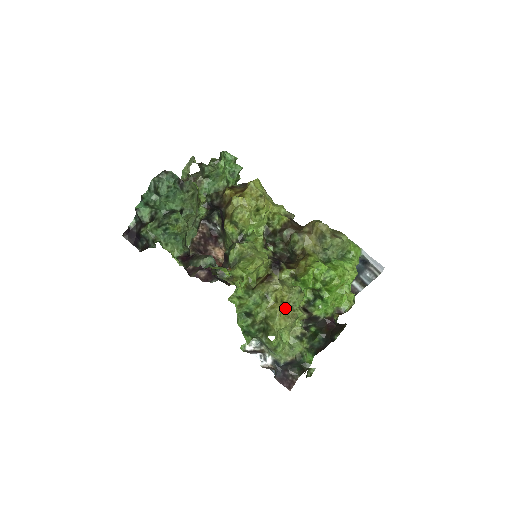
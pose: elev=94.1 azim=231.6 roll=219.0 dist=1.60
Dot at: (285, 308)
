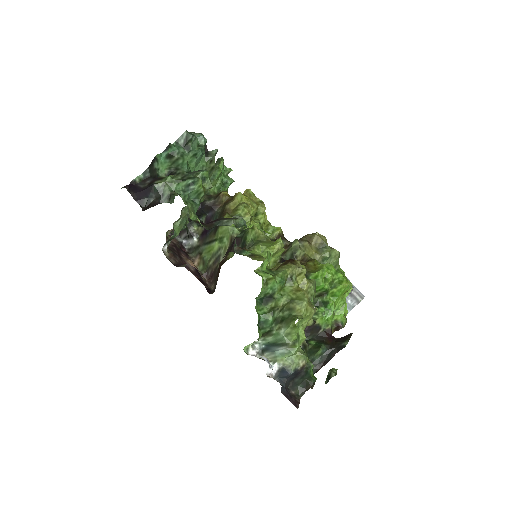
Dot at: occluded
